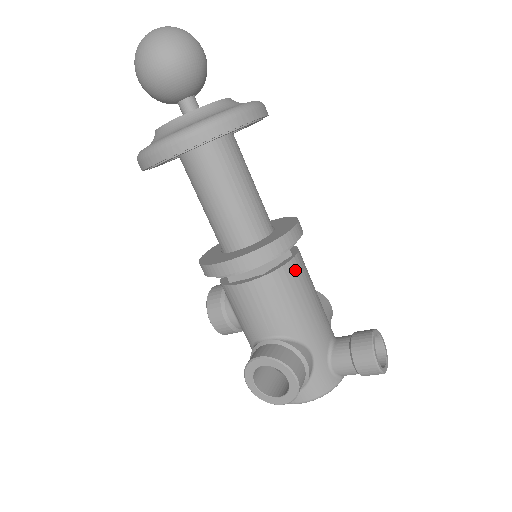
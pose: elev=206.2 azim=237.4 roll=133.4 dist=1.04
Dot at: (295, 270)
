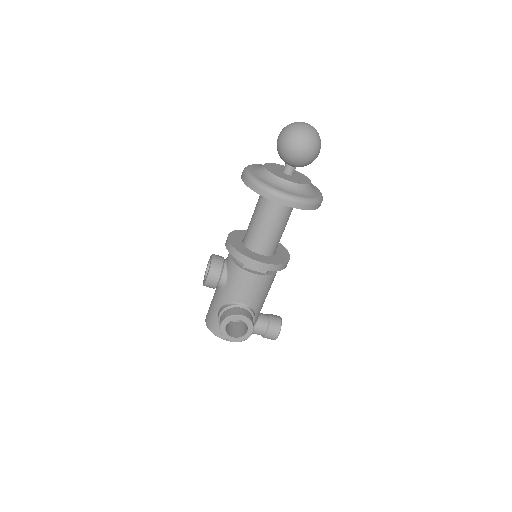
Dot at: occluded
